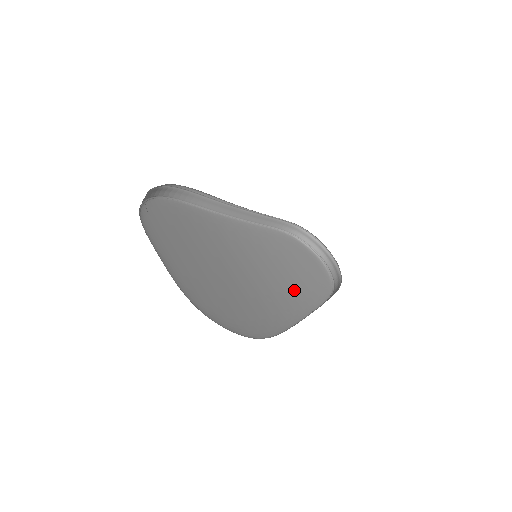
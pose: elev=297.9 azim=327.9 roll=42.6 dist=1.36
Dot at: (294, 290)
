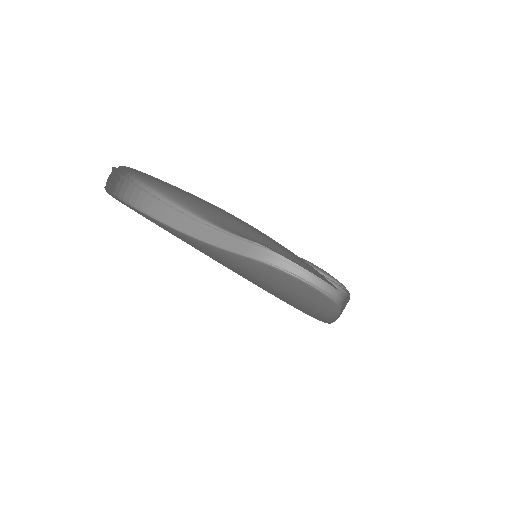
Dot at: (305, 301)
